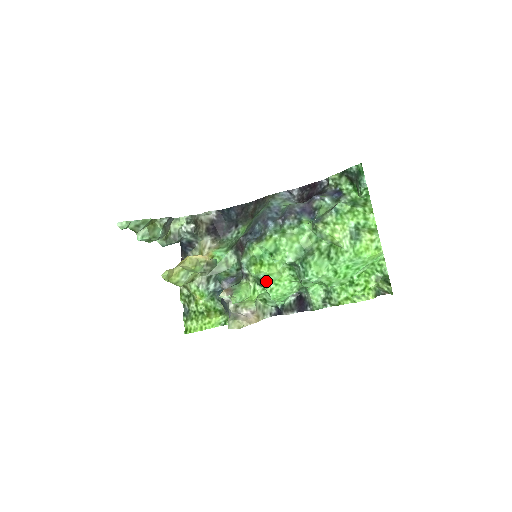
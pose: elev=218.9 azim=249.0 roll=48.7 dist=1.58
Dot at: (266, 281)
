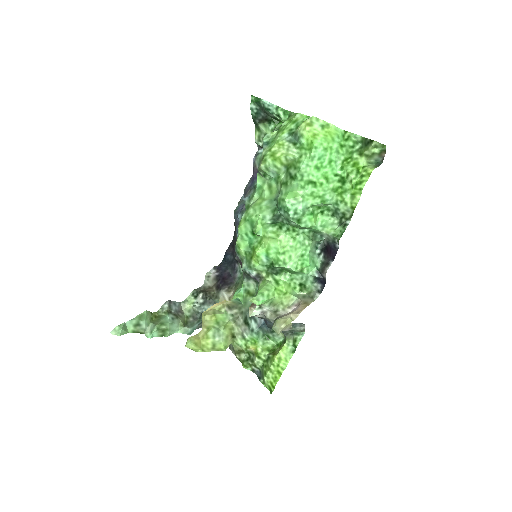
Dot at: (273, 260)
